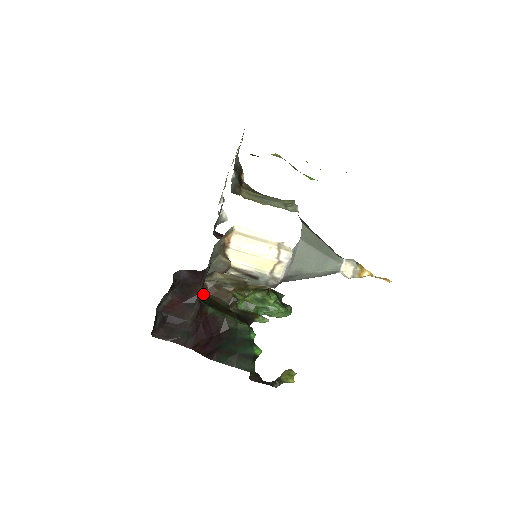
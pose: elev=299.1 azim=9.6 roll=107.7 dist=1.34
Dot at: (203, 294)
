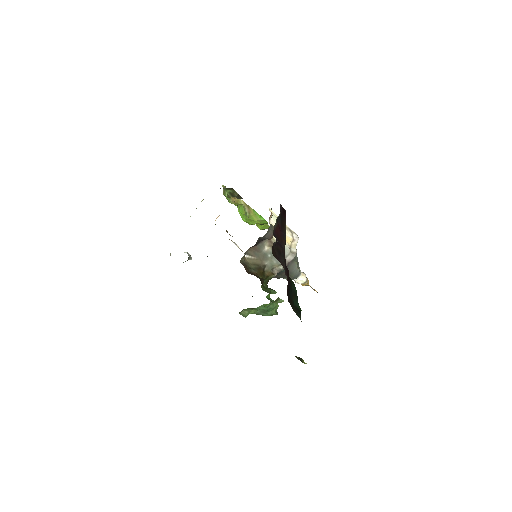
Dot at: occluded
